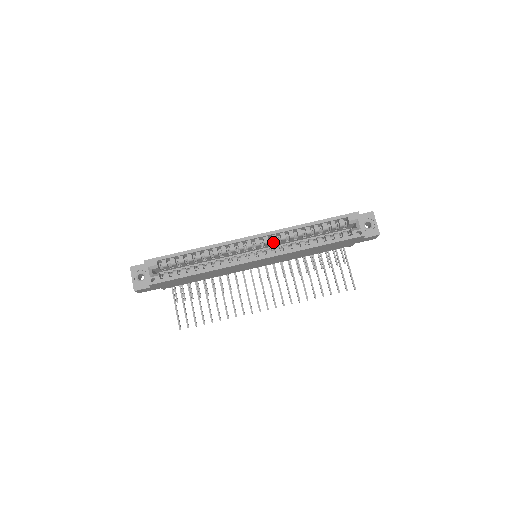
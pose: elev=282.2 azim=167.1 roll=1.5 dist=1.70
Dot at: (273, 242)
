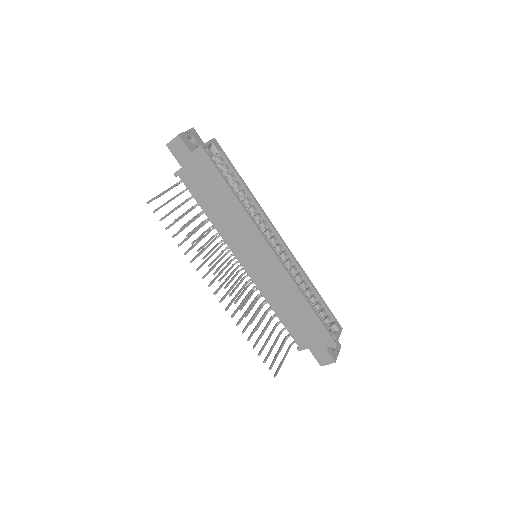
Dot at: (285, 262)
